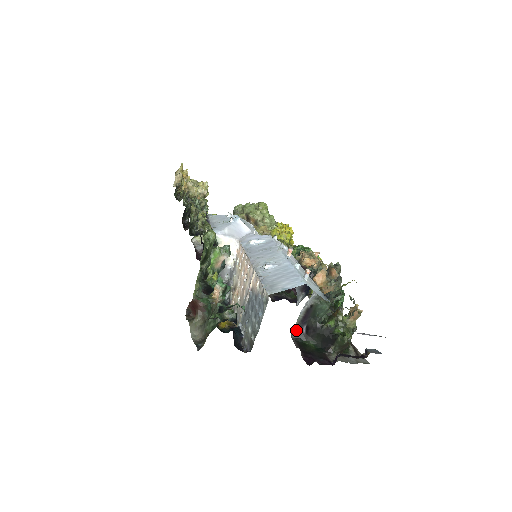
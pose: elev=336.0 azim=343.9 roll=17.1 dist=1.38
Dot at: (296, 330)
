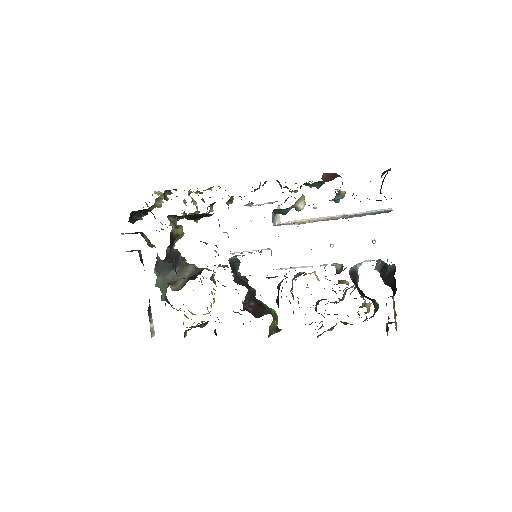
Dot at: (349, 273)
